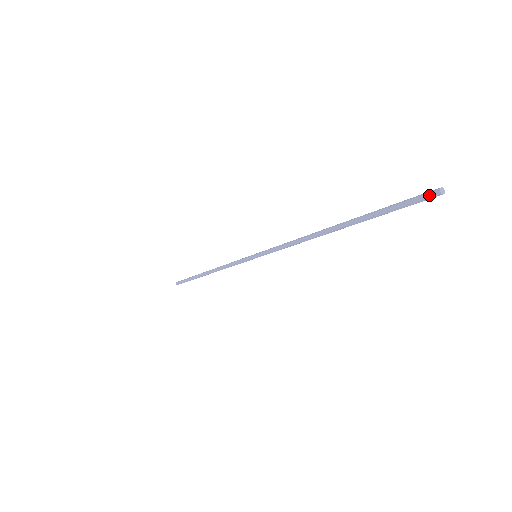
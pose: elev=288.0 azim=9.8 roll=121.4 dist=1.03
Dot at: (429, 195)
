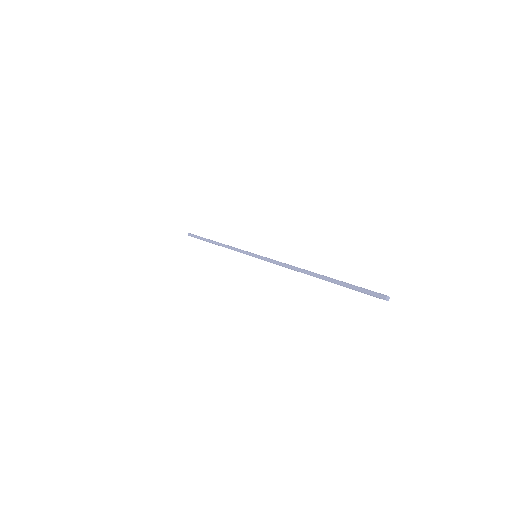
Dot at: (380, 294)
